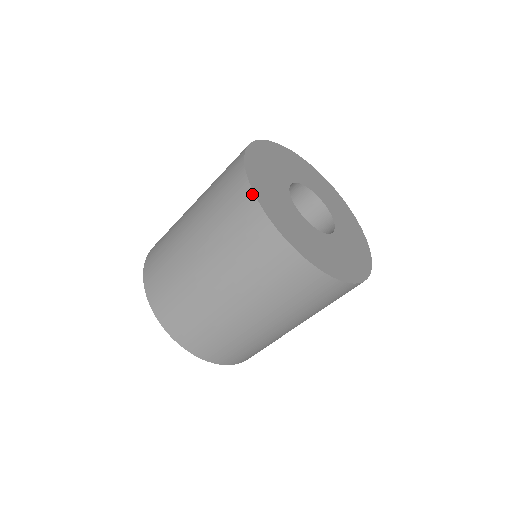
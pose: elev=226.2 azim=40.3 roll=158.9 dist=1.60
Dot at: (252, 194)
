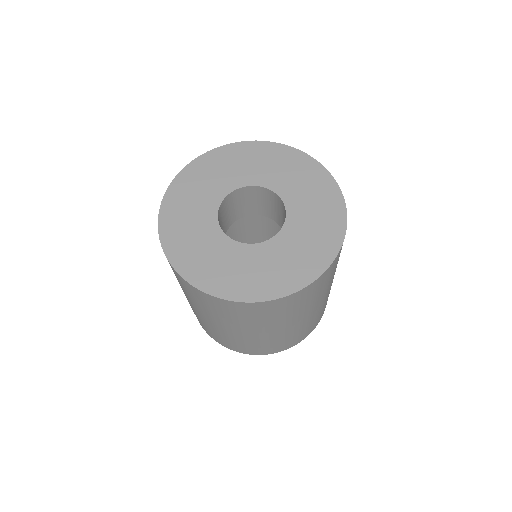
Dot at: (215, 298)
